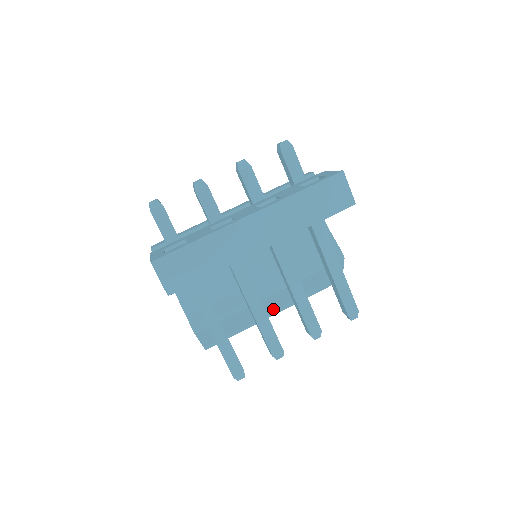
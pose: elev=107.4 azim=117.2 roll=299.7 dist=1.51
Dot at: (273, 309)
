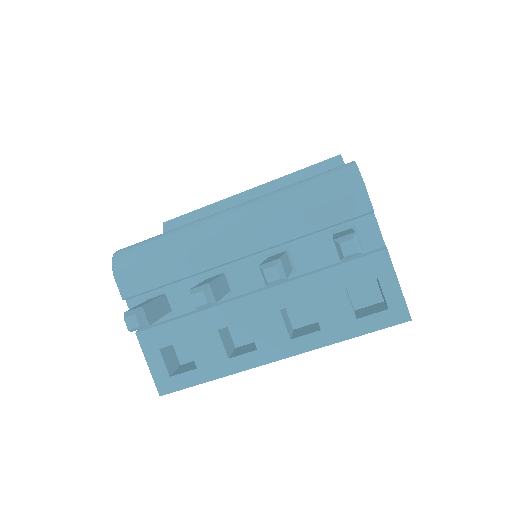
Dot at: occluded
